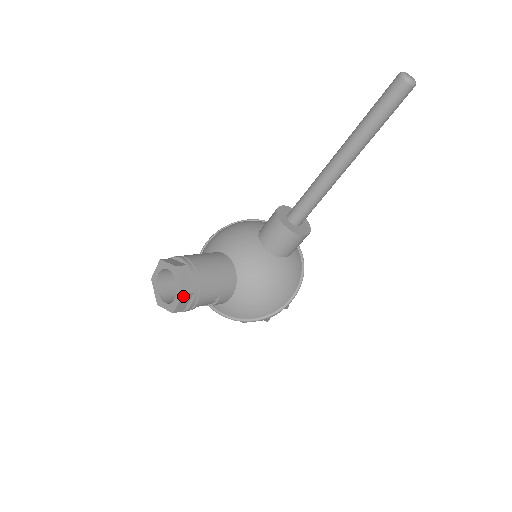
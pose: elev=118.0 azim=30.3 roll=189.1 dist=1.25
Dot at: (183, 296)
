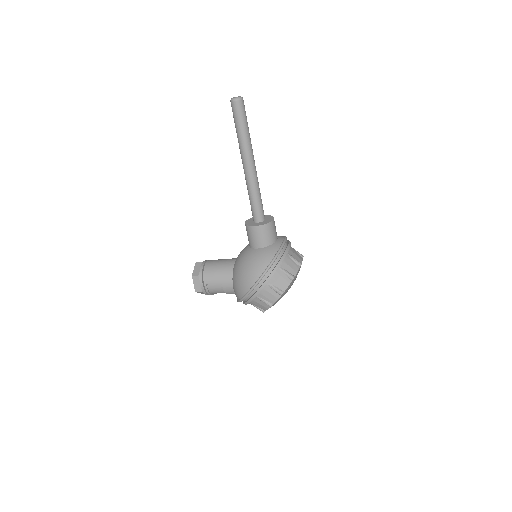
Dot at: (193, 278)
